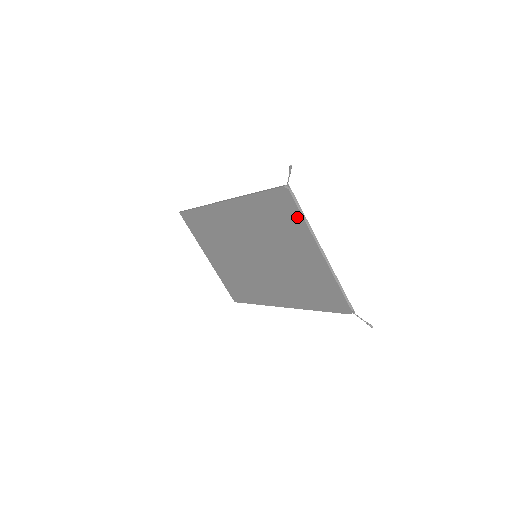
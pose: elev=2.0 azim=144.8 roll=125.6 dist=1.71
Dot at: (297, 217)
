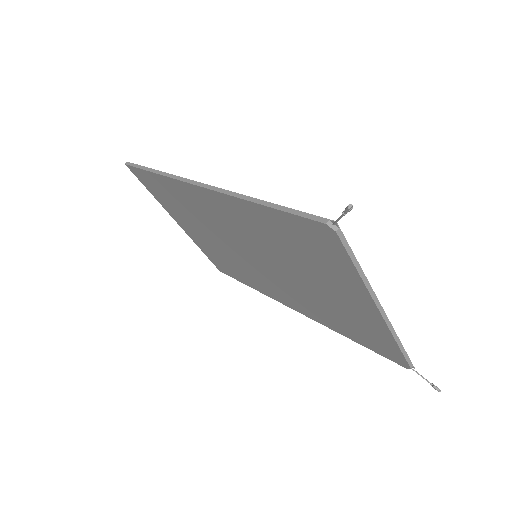
Dot at: (344, 264)
